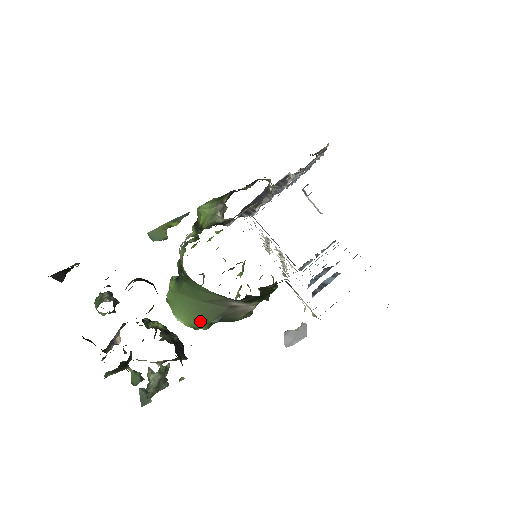
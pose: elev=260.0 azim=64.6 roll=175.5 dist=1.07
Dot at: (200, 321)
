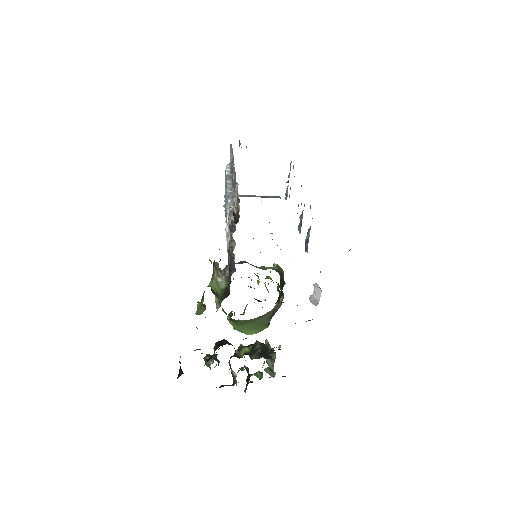
Dot at: (262, 327)
